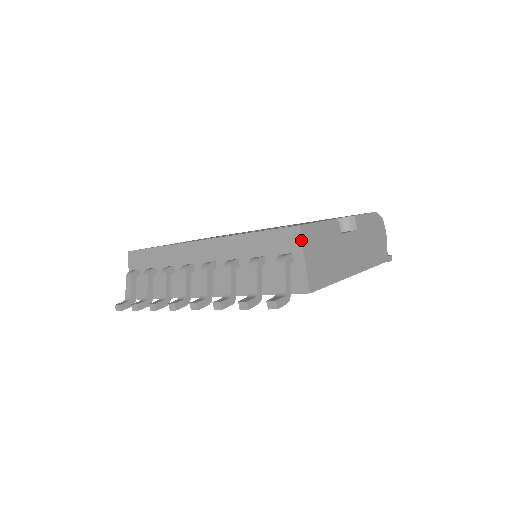
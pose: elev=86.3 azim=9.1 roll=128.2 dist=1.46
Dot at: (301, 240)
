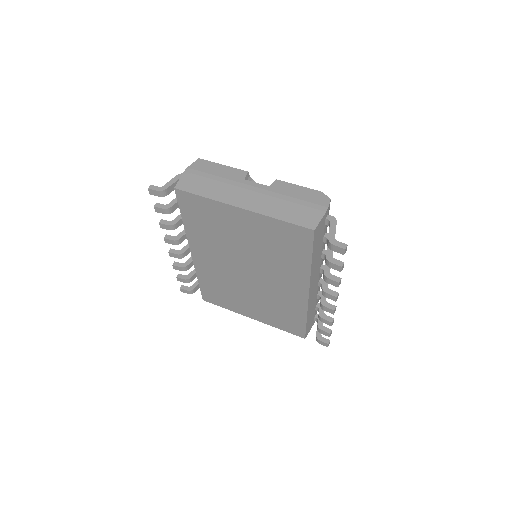
Dot at: (192, 164)
